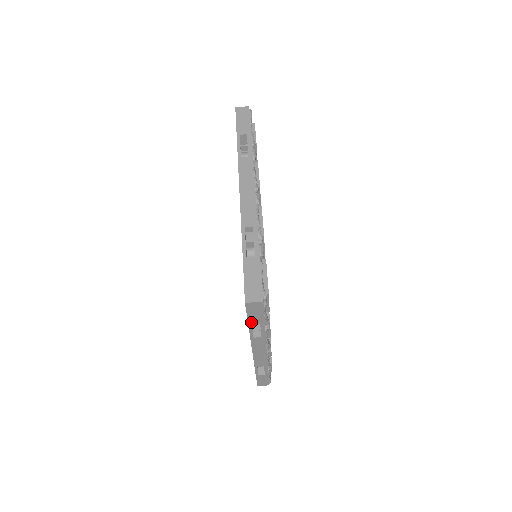
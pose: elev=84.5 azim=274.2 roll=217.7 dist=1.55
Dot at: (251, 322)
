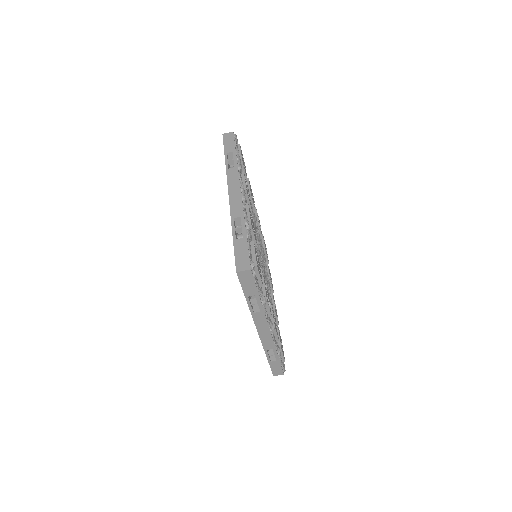
Dot at: (247, 294)
